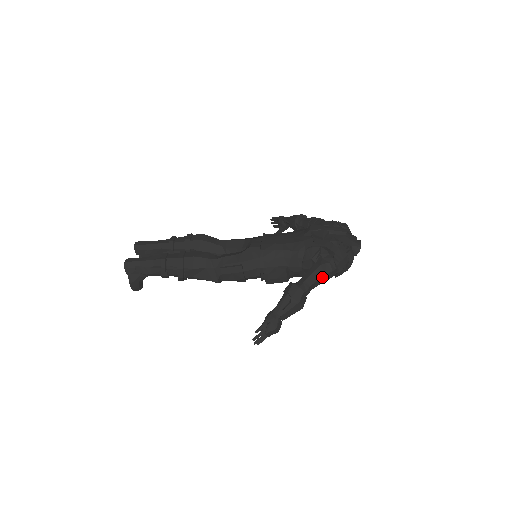
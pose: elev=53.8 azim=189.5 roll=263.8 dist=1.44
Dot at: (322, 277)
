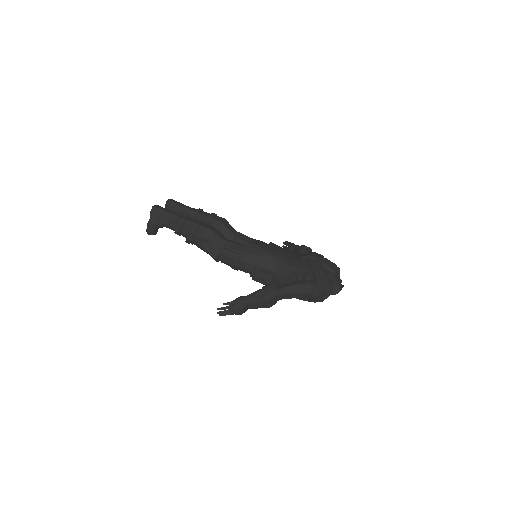
Dot at: (298, 293)
